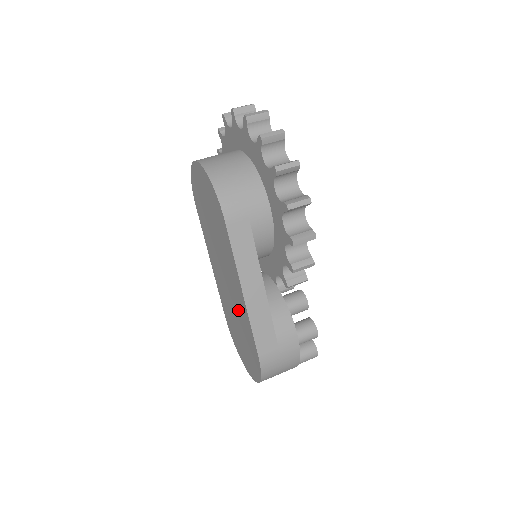
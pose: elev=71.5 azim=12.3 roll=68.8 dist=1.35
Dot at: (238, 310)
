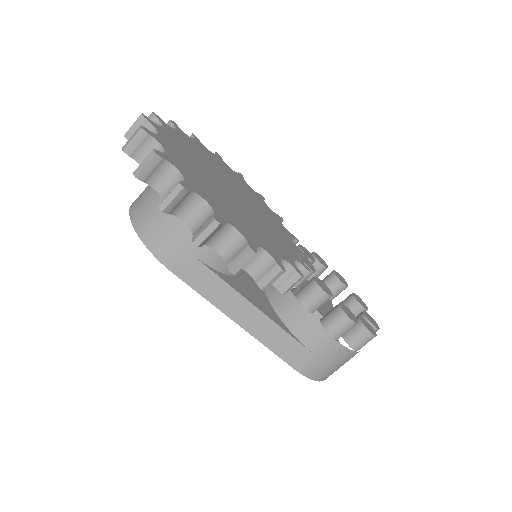
Dot at: occluded
